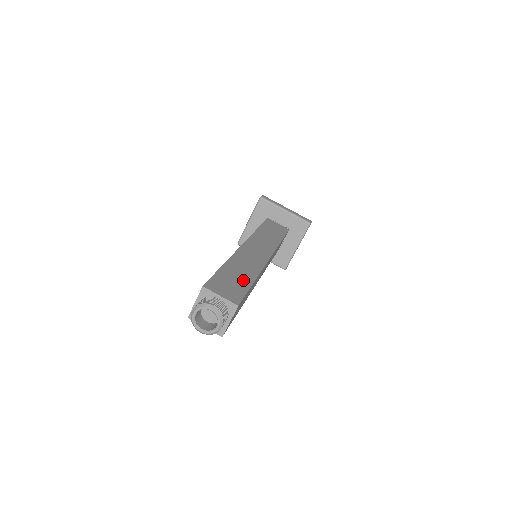
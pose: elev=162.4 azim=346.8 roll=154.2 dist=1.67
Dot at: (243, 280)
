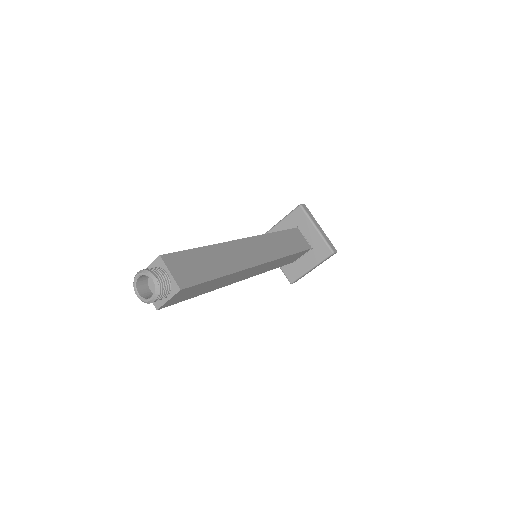
Dot at: (210, 270)
